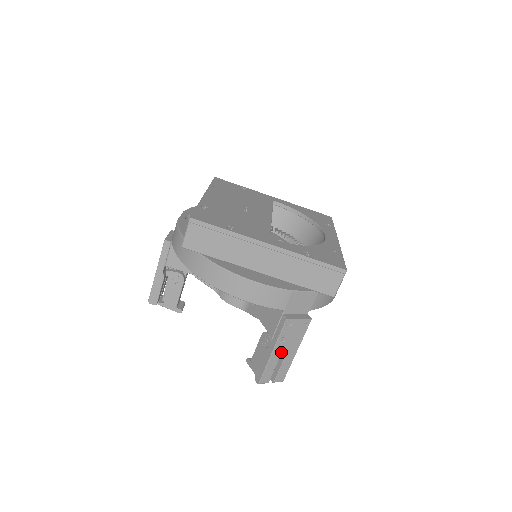
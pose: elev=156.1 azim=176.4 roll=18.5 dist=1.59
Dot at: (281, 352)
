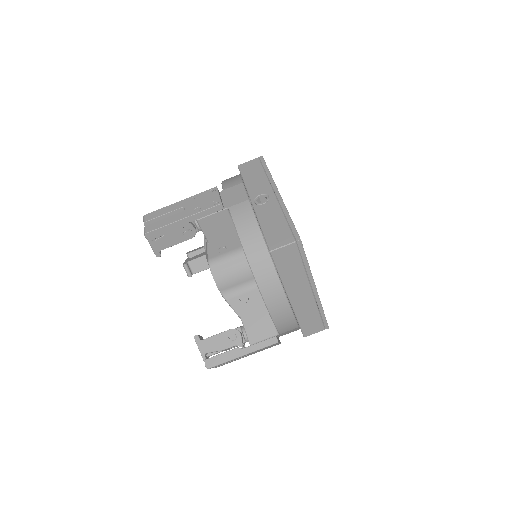
Dot at: occluded
